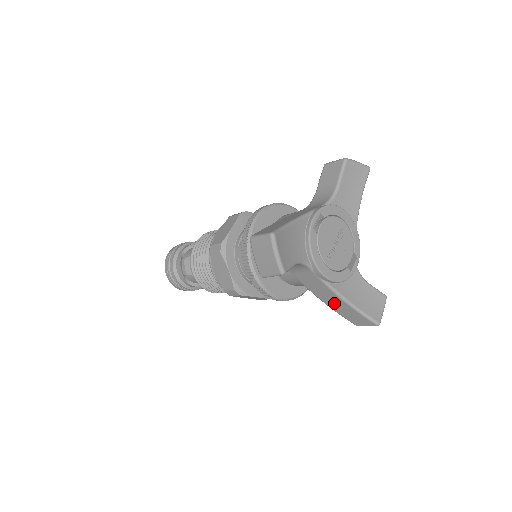
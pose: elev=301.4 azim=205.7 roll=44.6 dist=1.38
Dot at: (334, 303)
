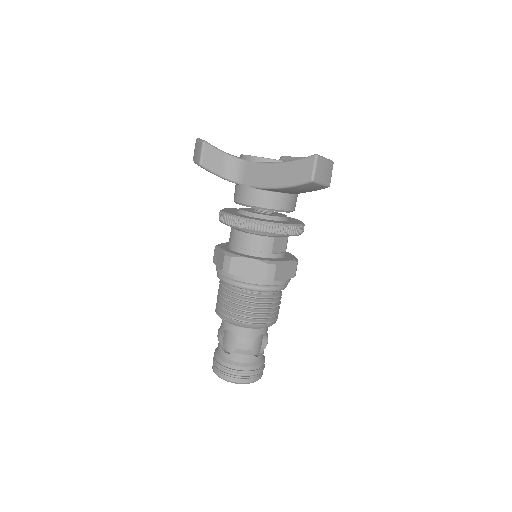
Dot at: (280, 176)
